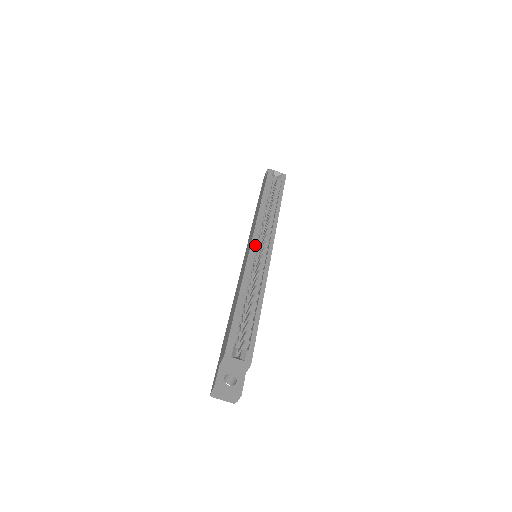
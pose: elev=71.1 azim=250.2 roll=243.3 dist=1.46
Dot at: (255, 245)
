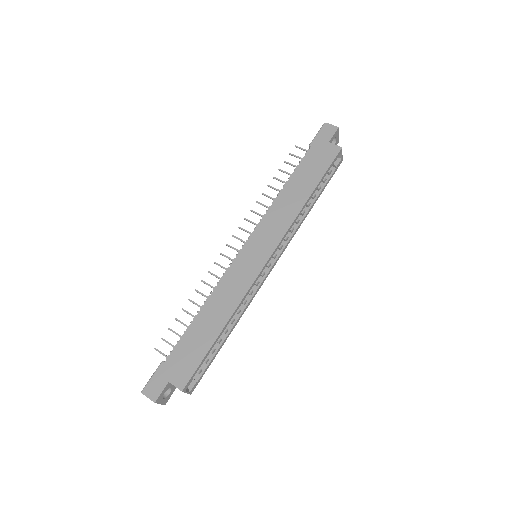
Dot at: (268, 261)
